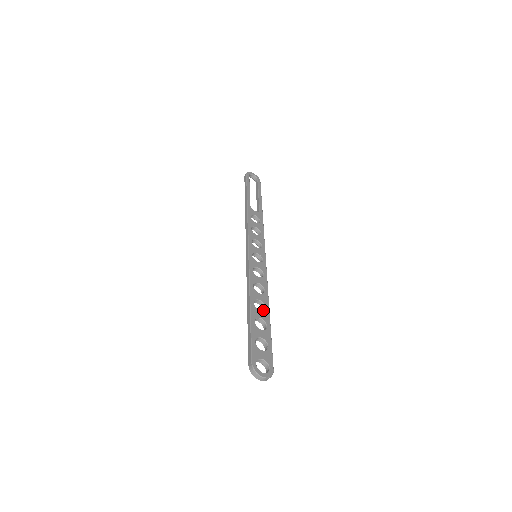
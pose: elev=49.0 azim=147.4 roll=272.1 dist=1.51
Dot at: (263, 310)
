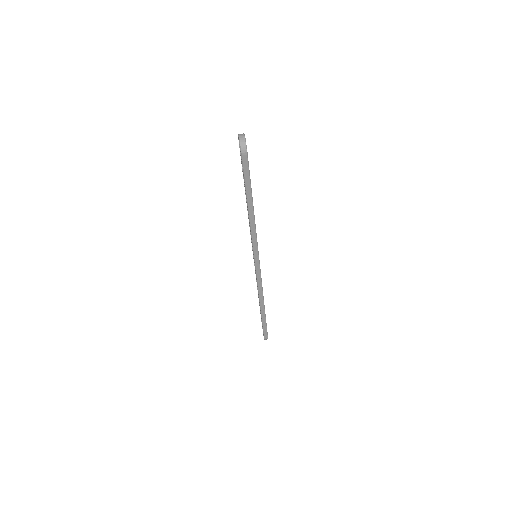
Dot at: occluded
